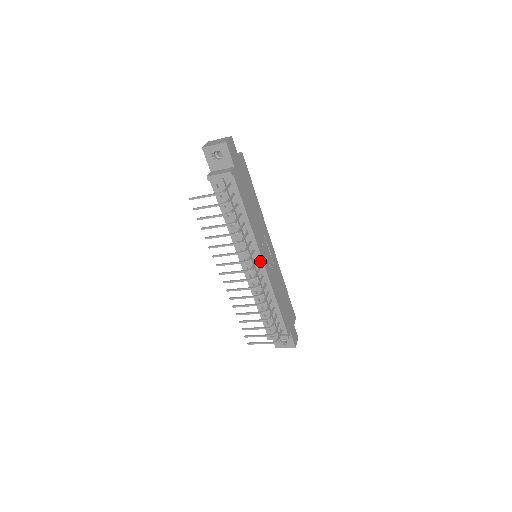
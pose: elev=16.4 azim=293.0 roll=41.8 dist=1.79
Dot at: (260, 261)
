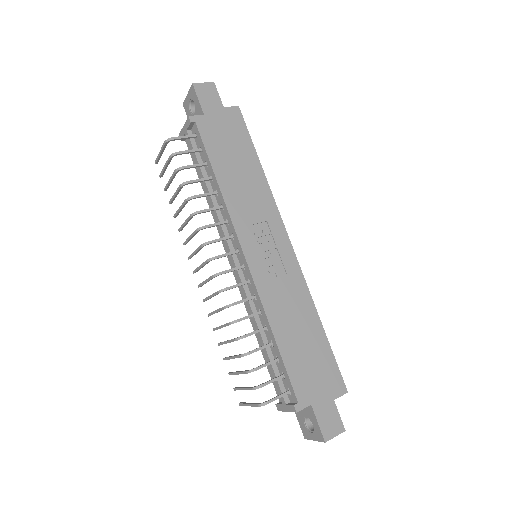
Dot at: (242, 255)
